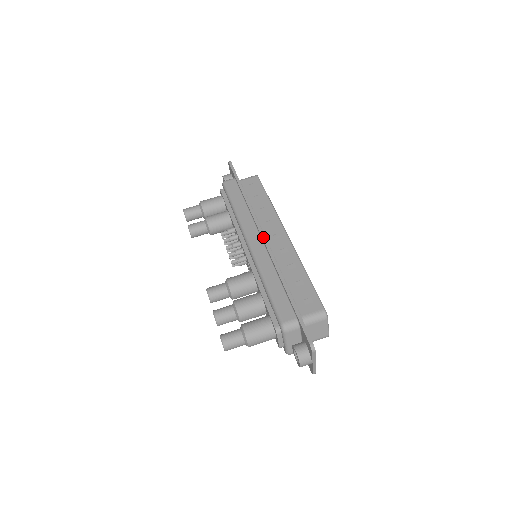
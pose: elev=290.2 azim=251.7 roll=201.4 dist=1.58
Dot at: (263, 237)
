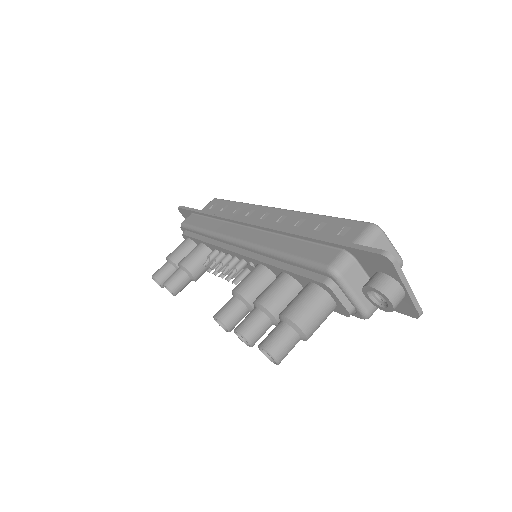
Dot at: (248, 222)
